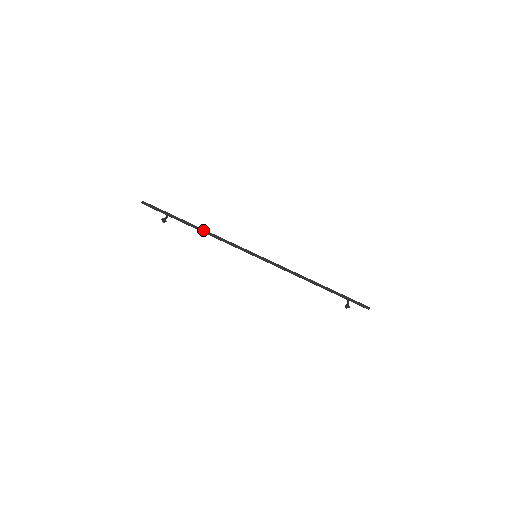
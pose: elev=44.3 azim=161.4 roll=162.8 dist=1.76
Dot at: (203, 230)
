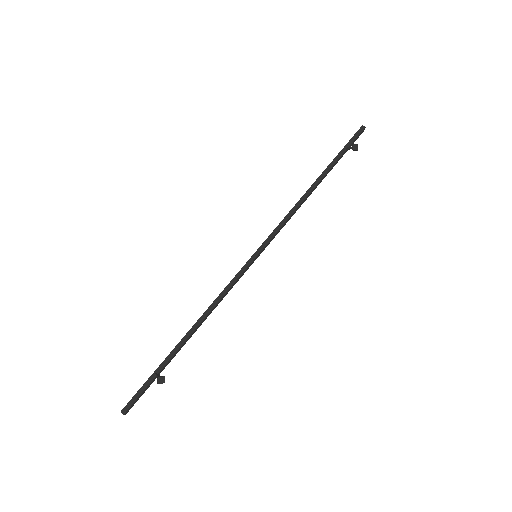
Dot at: (196, 324)
